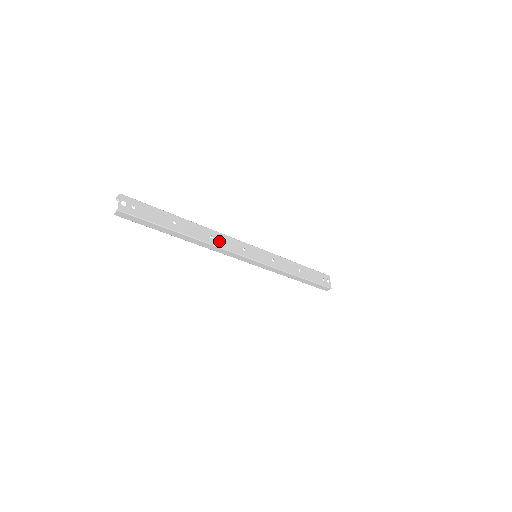
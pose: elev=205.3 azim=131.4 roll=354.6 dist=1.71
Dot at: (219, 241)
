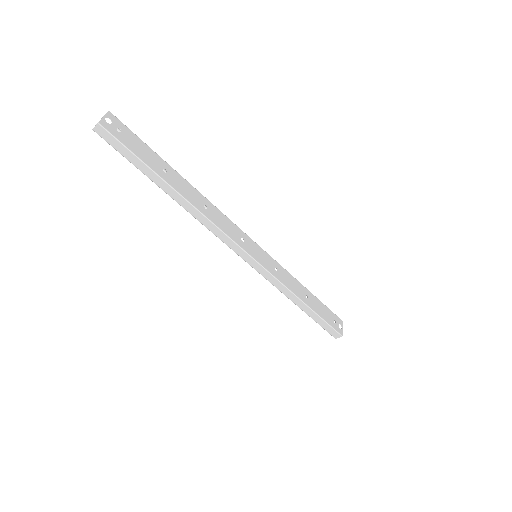
Dot at: (214, 216)
